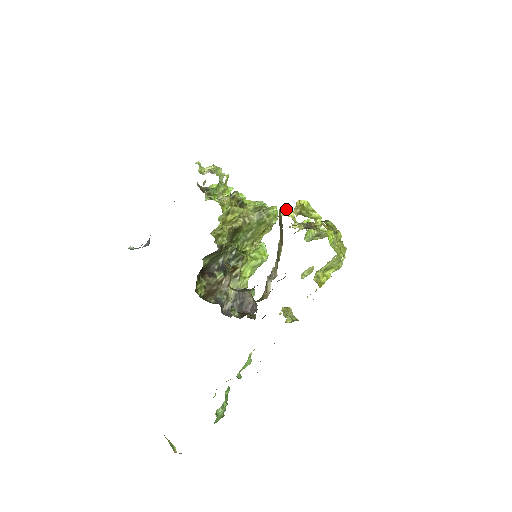
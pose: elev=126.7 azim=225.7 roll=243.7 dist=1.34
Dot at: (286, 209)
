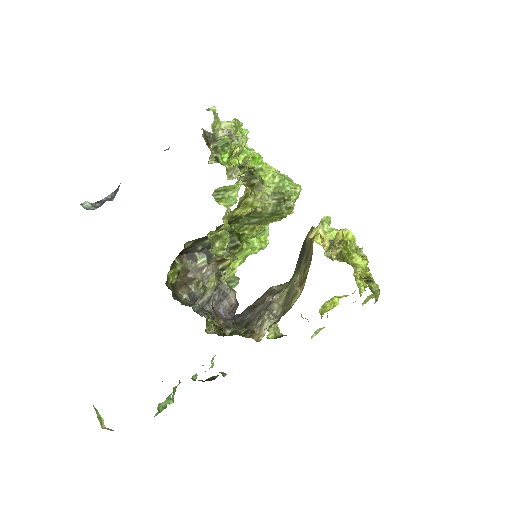
Dot at: (322, 243)
